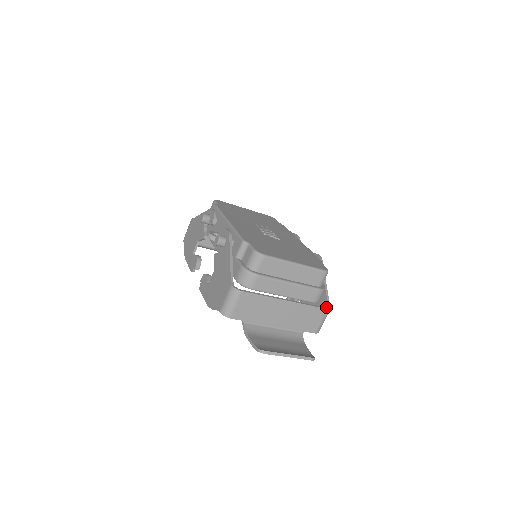
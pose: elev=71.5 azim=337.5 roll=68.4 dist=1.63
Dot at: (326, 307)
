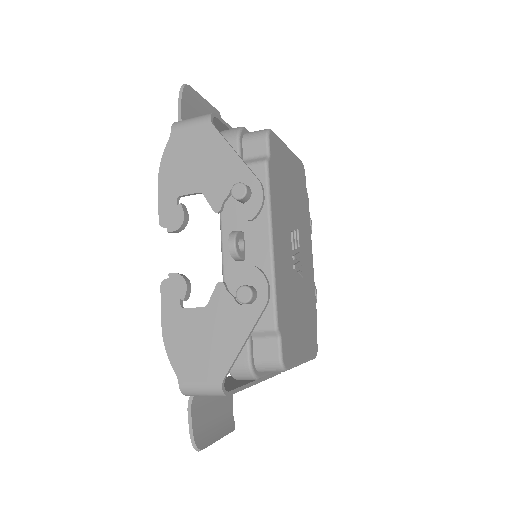
Dot at: occluded
